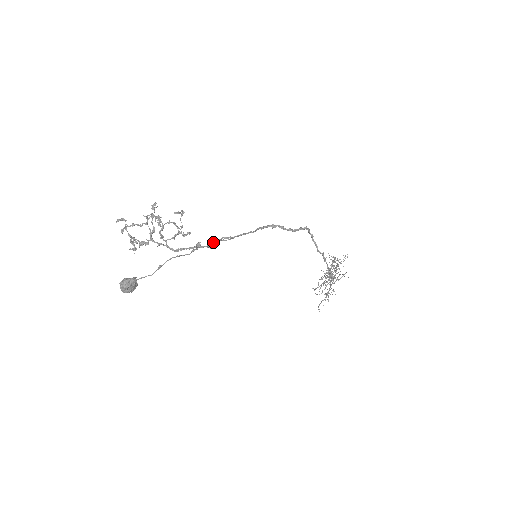
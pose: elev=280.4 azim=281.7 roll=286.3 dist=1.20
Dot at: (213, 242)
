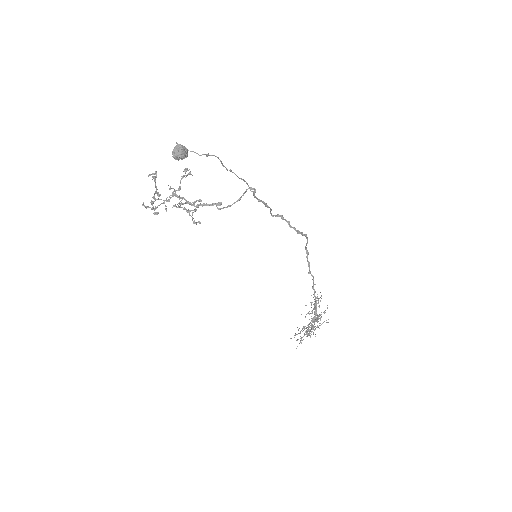
Dot at: (243, 180)
